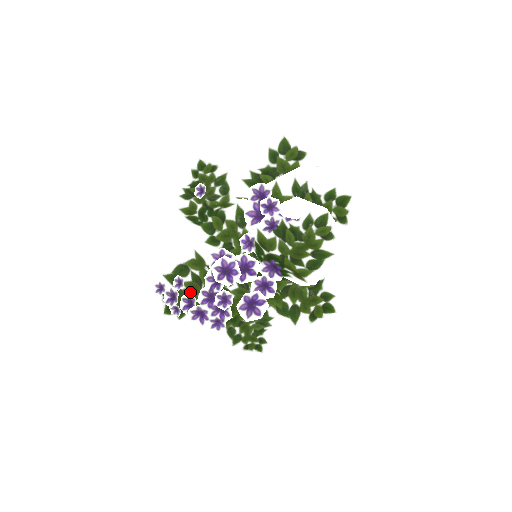
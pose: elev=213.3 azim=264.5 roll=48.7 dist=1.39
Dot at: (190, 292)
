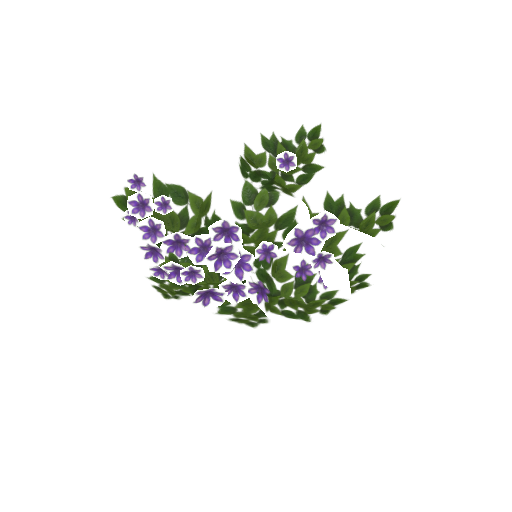
Dot at: (164, 221)
